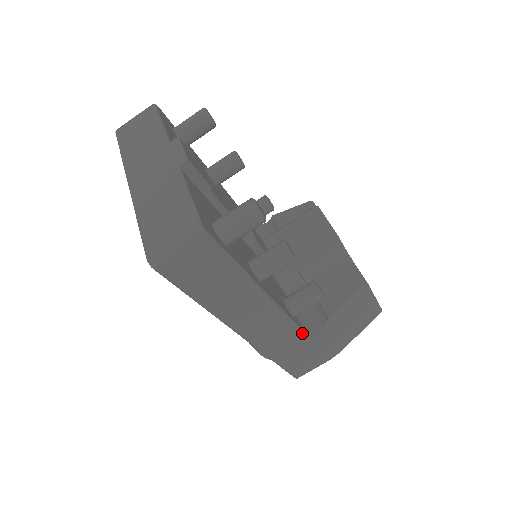
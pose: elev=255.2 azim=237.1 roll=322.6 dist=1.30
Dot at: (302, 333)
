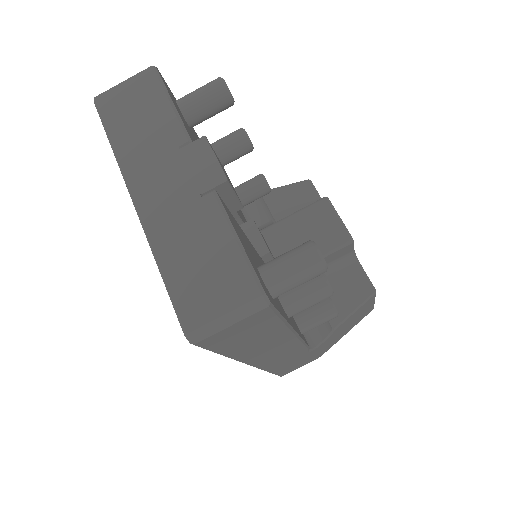
Dot at: (308, 349)
